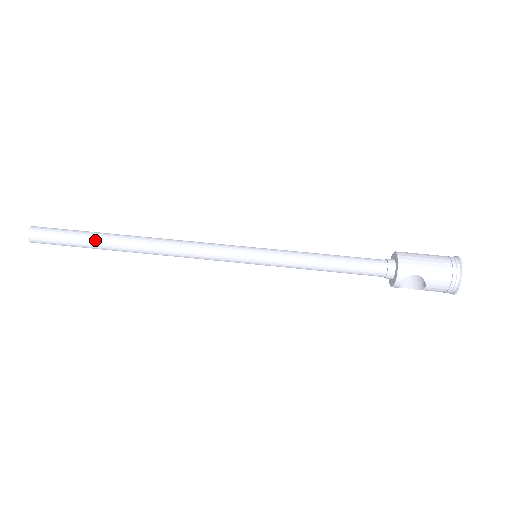
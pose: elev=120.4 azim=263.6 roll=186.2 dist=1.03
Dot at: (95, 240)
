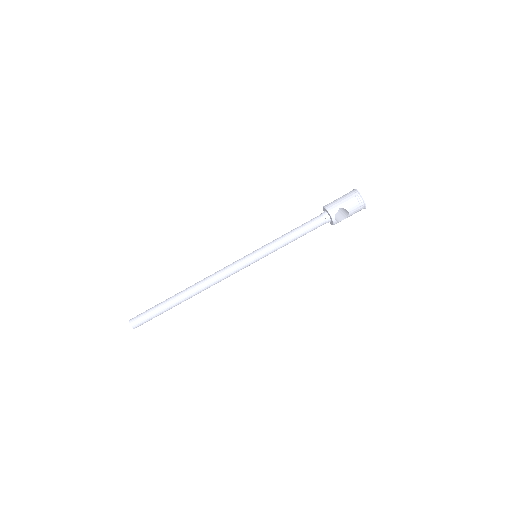
Dot at: (168, 303)
